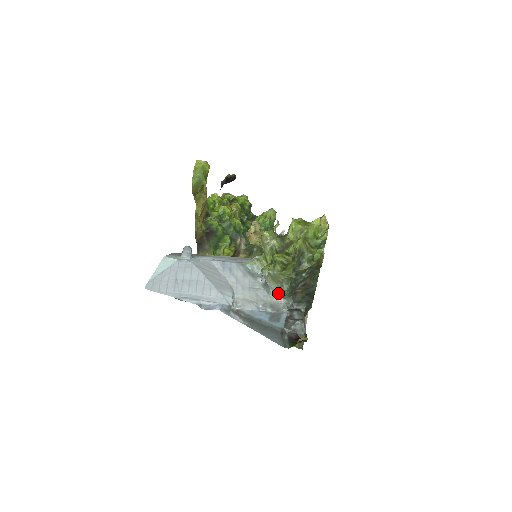
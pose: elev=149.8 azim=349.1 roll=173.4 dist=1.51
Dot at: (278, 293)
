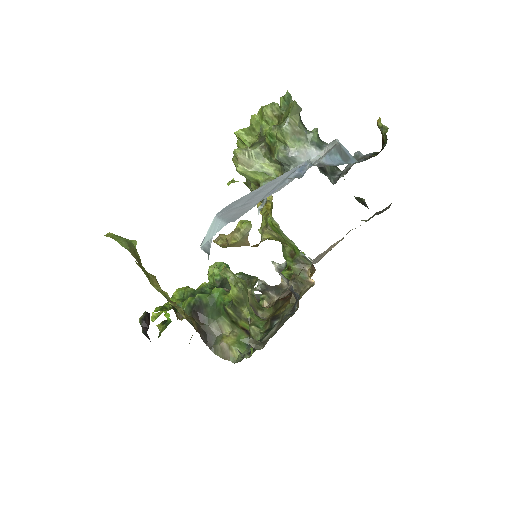
Dot at: (313, 148)
